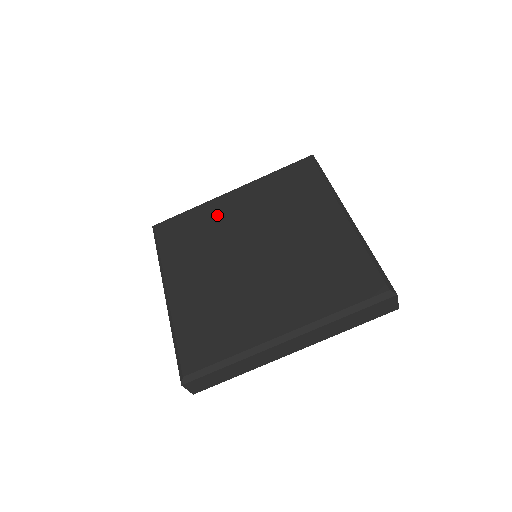
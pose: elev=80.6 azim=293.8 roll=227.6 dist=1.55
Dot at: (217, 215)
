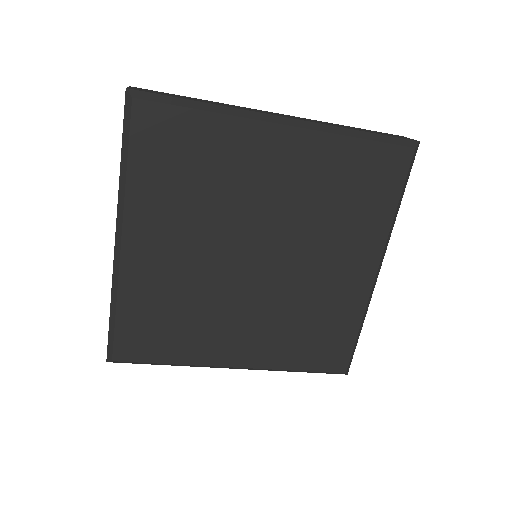
Dot at: (157, 280)
